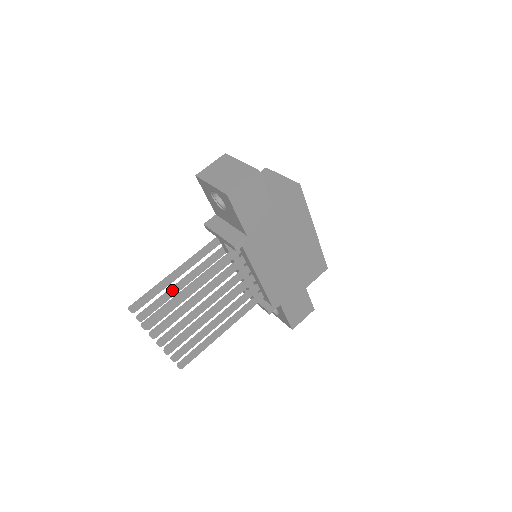
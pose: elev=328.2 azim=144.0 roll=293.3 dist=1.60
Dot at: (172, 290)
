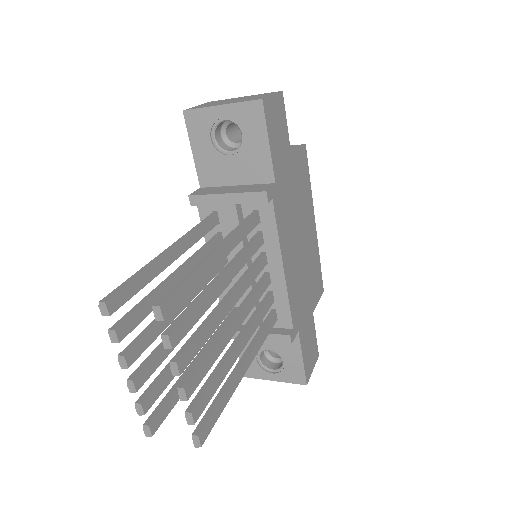
Dot at: (163, 286)
